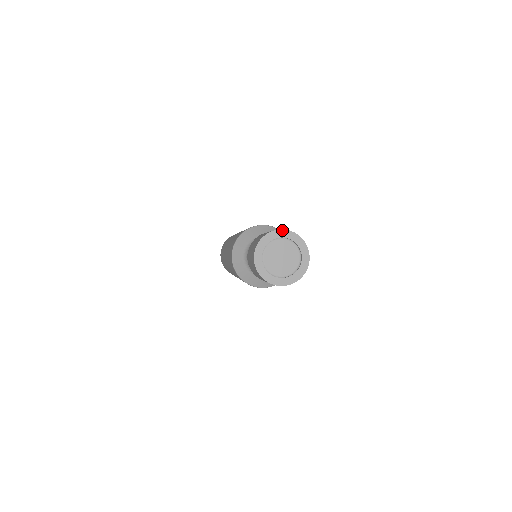
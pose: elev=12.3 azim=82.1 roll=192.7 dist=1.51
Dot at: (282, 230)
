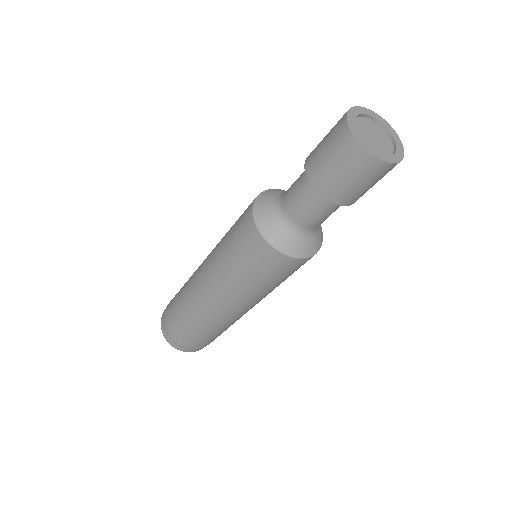
Dot at: (361, 107)
